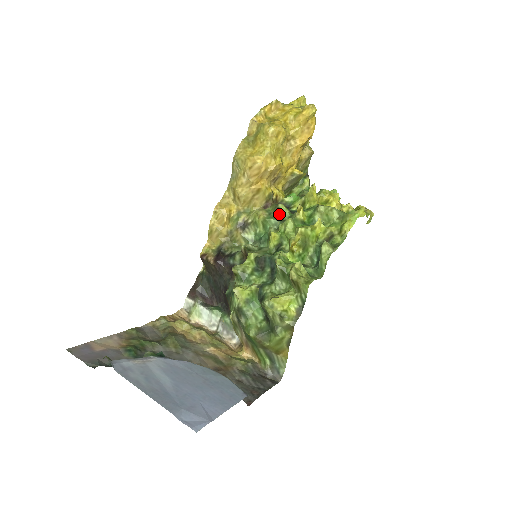
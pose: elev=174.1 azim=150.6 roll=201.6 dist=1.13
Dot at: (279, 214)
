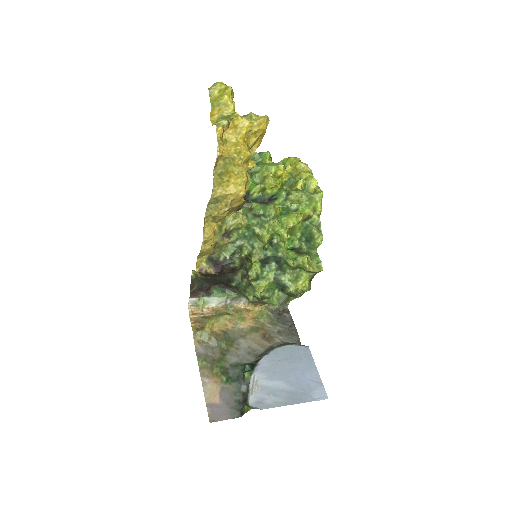
Dot at: (254, 212)
